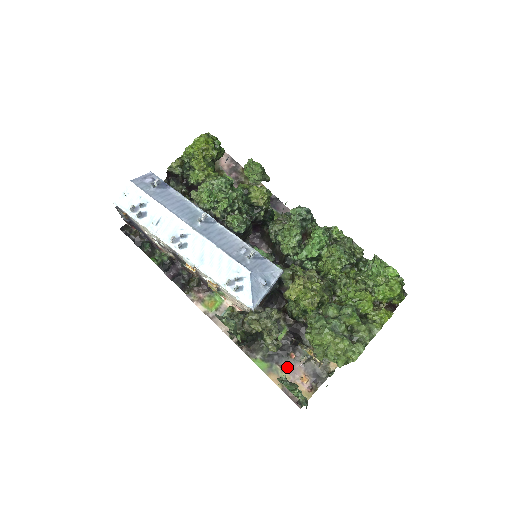
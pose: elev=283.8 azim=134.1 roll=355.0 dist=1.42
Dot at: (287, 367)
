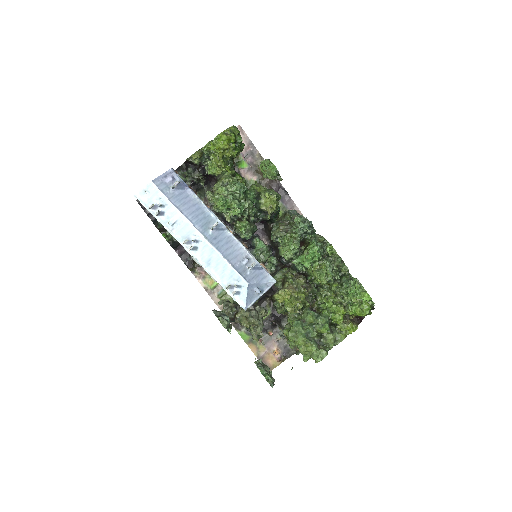
Dot at: (265, 341)
